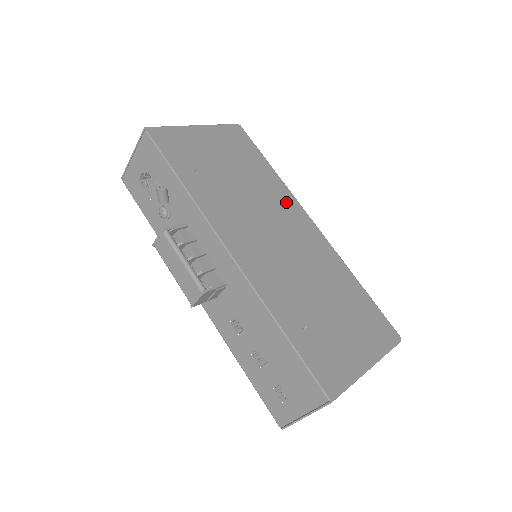
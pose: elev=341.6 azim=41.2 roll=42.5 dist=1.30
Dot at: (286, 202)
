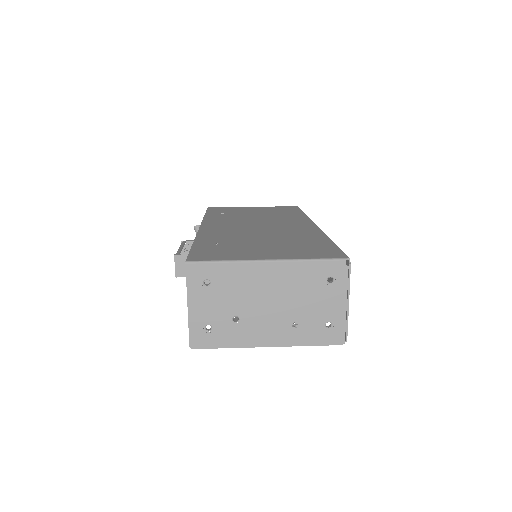
Dot at: (295, 220)
